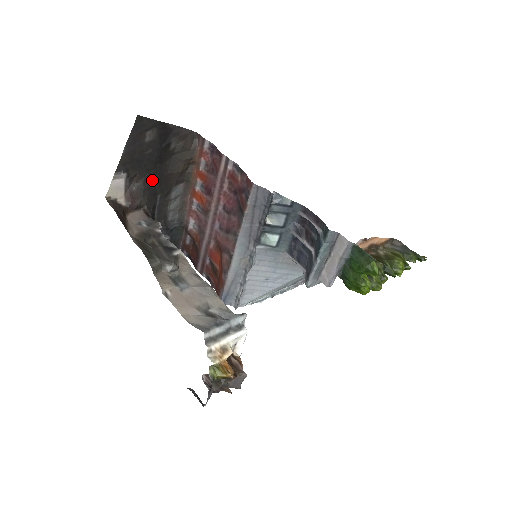
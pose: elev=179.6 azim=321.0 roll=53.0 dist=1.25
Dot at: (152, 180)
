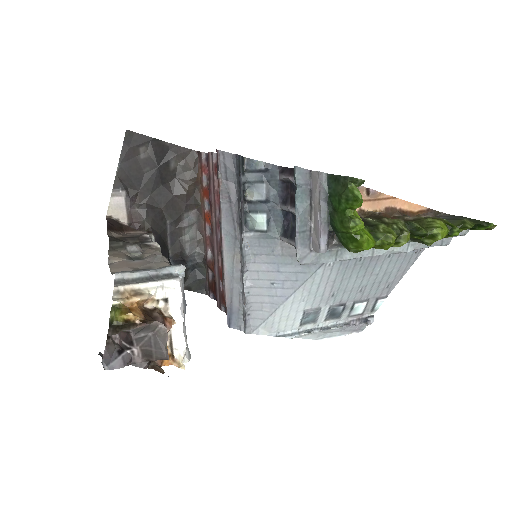
Dot at: (156, 202)
